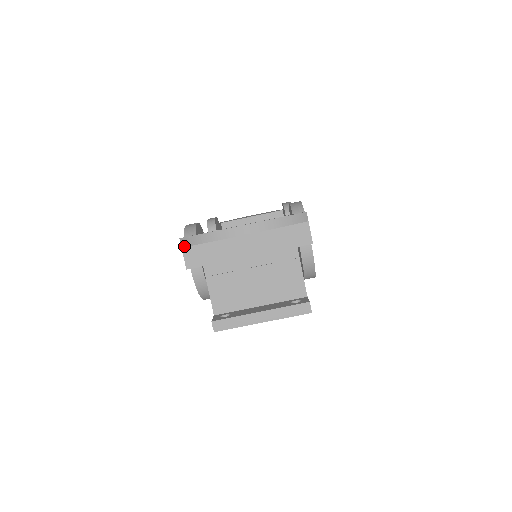
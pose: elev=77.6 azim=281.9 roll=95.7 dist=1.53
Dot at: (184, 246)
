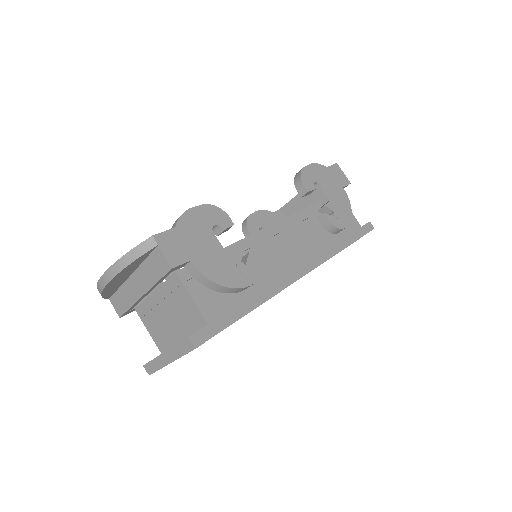
Dot at: (107, 298)
